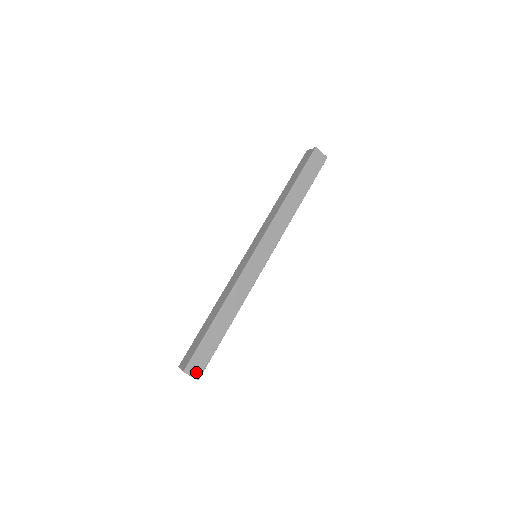
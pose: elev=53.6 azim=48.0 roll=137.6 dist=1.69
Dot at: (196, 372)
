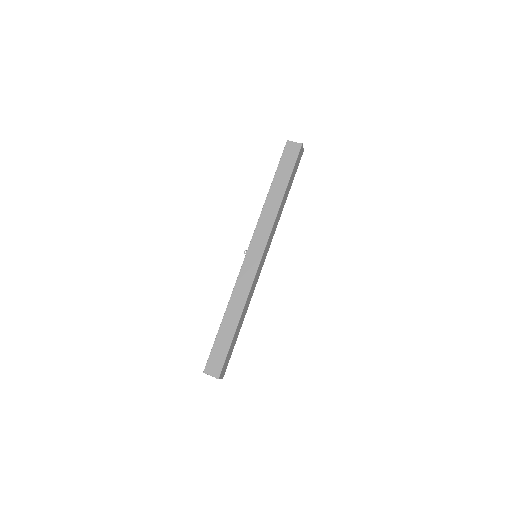
Dot at: (223, 374)
